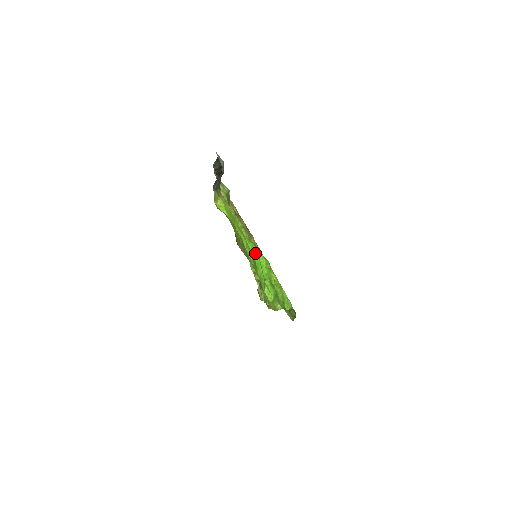
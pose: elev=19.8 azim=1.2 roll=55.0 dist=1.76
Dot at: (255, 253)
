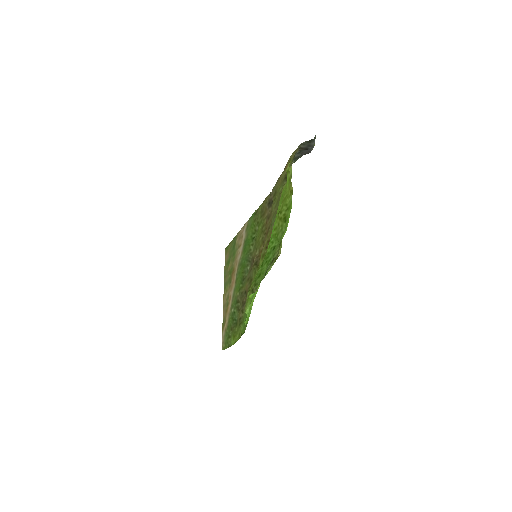
Dot at: occluded
